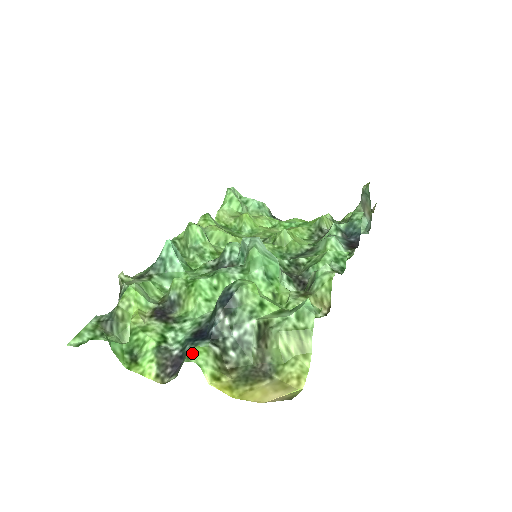
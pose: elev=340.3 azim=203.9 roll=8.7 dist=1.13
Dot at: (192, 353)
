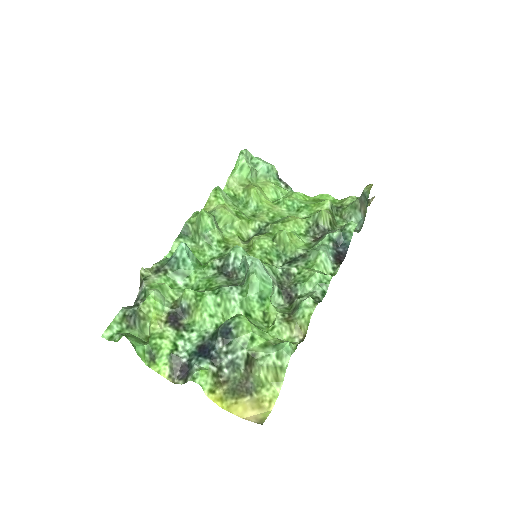
Dot at: (196, 375)
